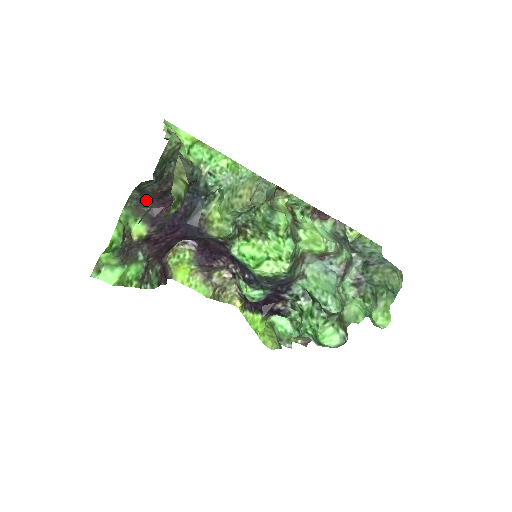
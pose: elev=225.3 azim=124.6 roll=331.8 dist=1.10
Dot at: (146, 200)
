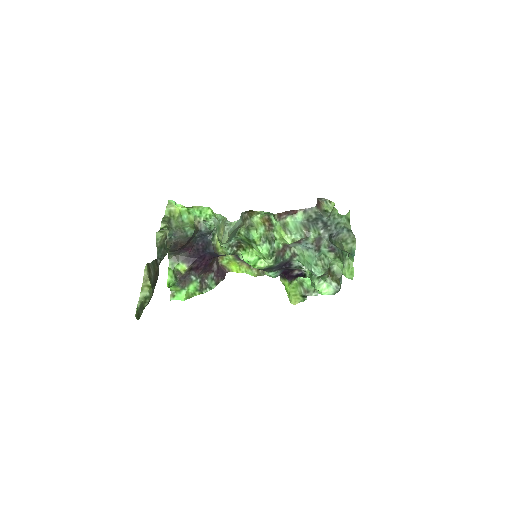
Dot at: (178, 252)
